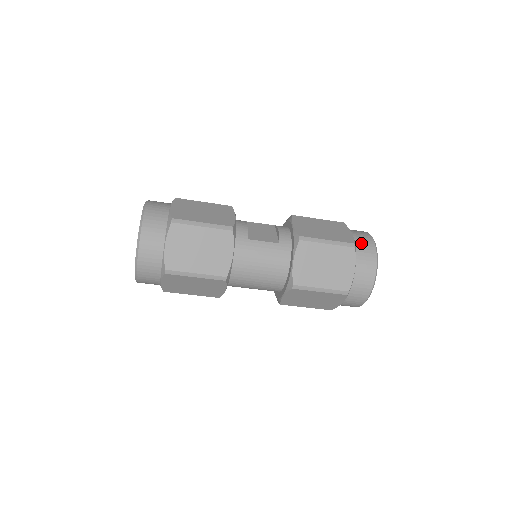
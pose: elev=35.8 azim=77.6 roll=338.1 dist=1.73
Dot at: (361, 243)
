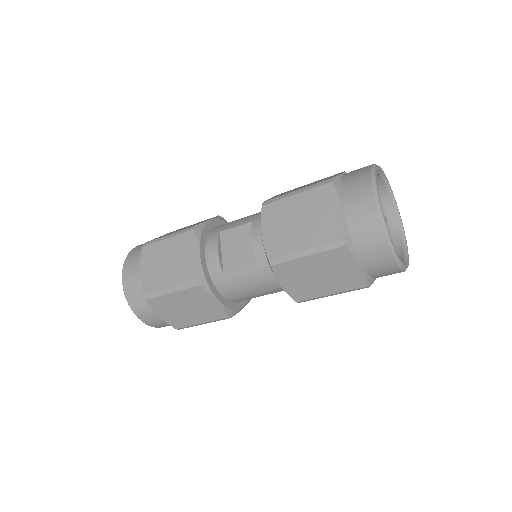
Dot at: (357, 225)
